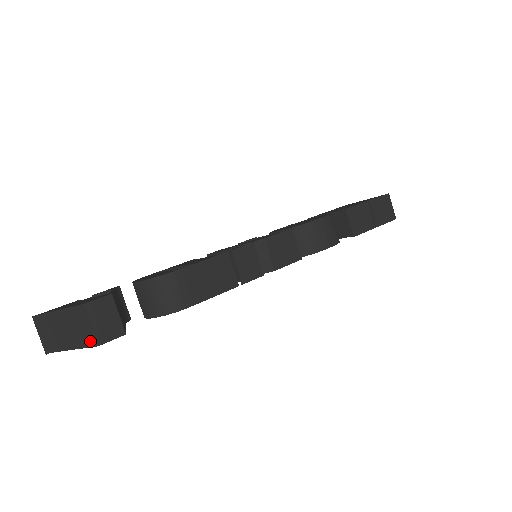
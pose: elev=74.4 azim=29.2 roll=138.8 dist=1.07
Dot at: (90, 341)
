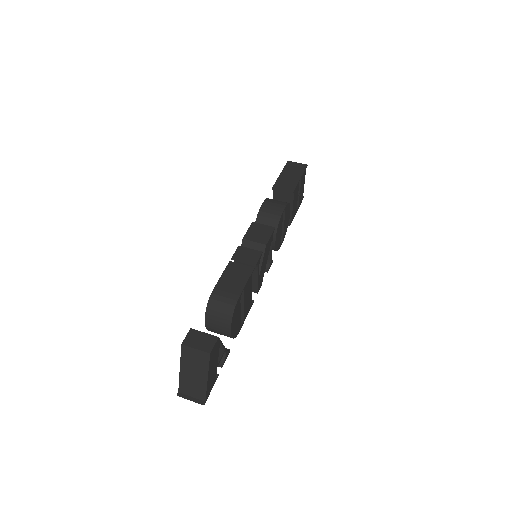
Dot at: (205, 358)
